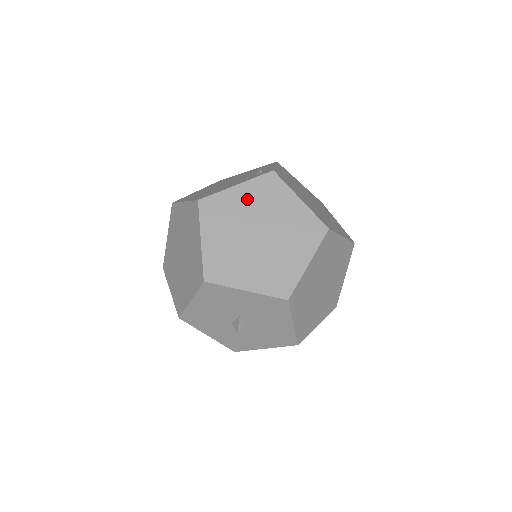
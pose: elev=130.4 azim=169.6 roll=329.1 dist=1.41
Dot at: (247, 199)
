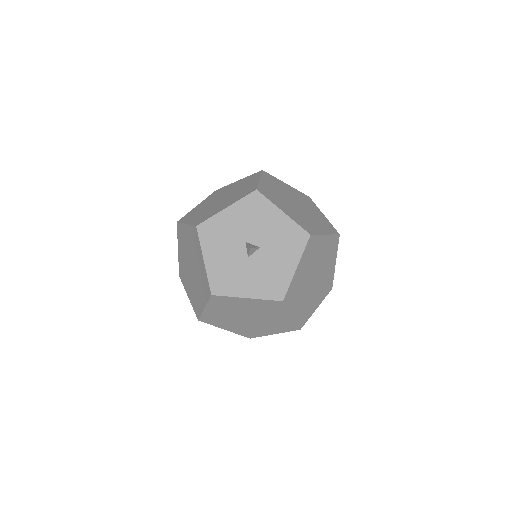
Dot at: (206, 202)
